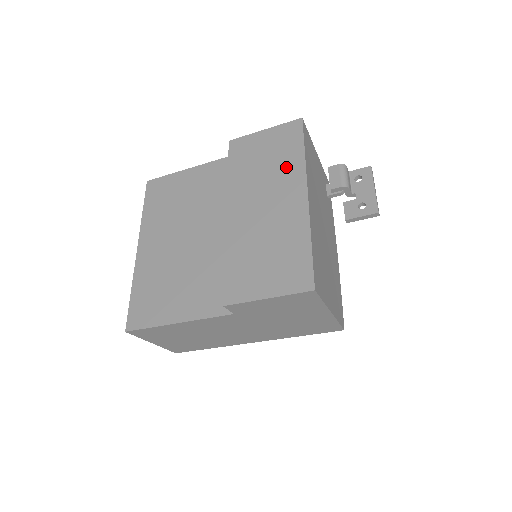
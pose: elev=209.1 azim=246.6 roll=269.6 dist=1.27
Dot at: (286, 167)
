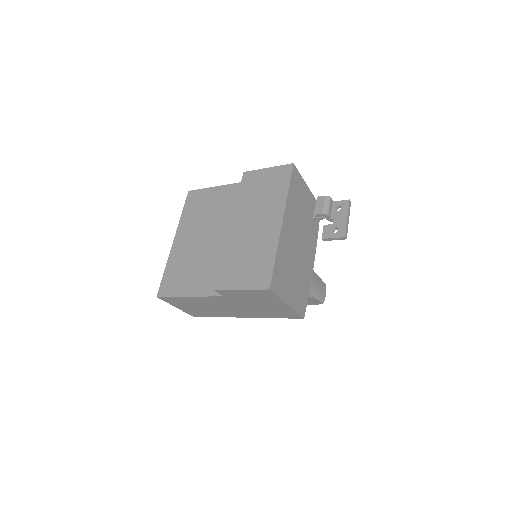
Dot at: (274, 199)
